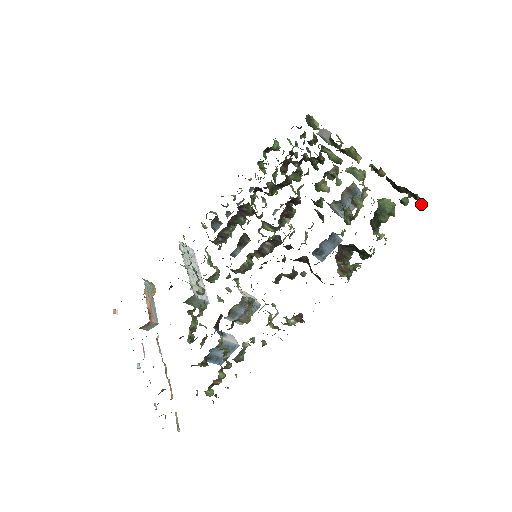
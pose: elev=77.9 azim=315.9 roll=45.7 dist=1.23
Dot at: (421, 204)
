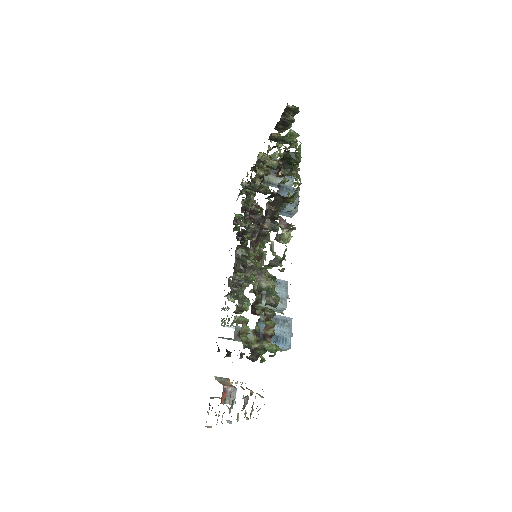
Dot at: (297, 108)
